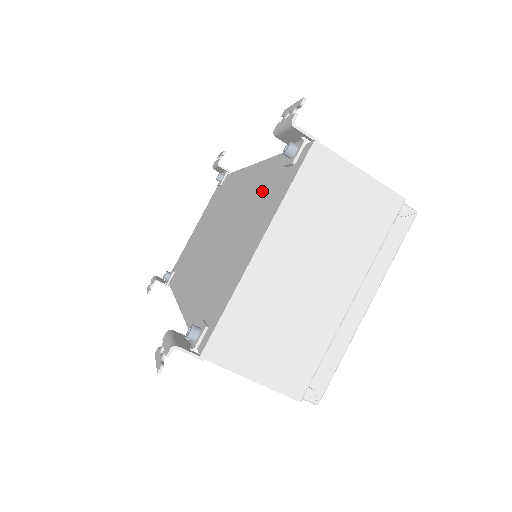
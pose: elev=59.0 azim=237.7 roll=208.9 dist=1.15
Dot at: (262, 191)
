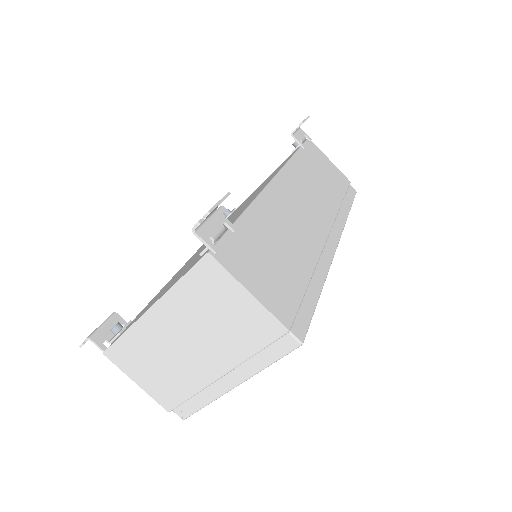
Dot at: occluded
